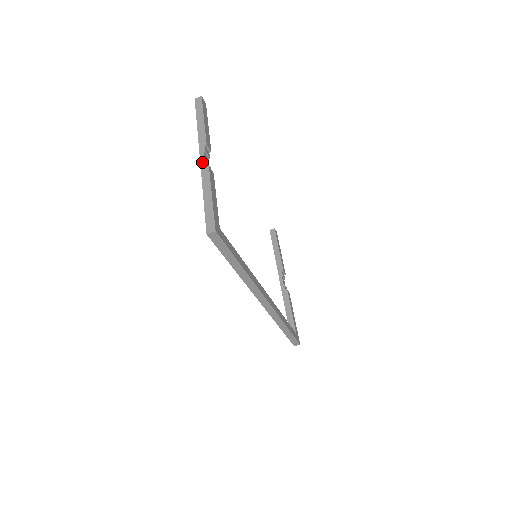
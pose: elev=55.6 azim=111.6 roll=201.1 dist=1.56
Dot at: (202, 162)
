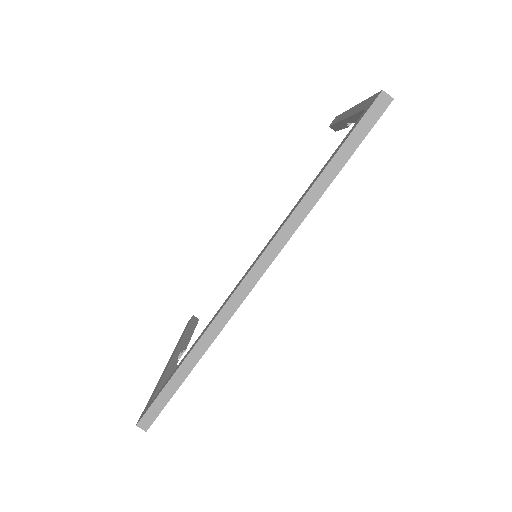
Dot at: occluded
